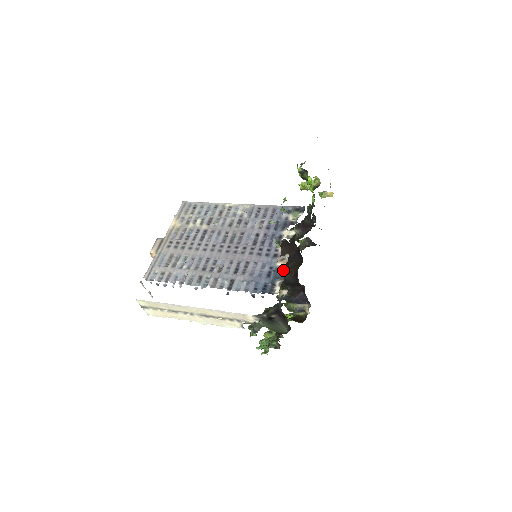
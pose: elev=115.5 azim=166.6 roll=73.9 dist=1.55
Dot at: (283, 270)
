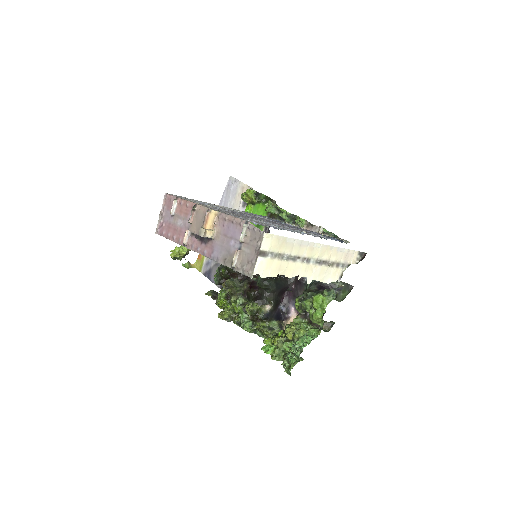
Dot at: occluded
